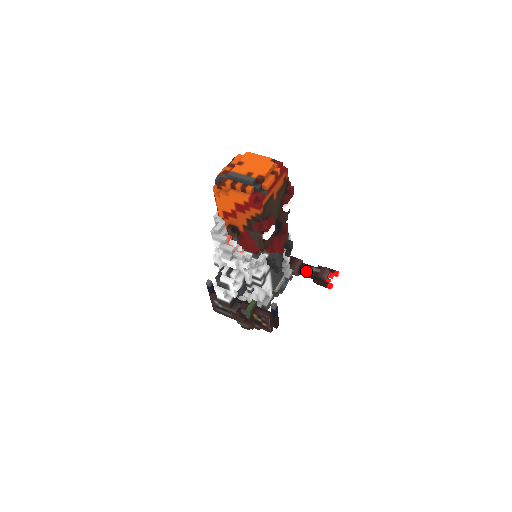
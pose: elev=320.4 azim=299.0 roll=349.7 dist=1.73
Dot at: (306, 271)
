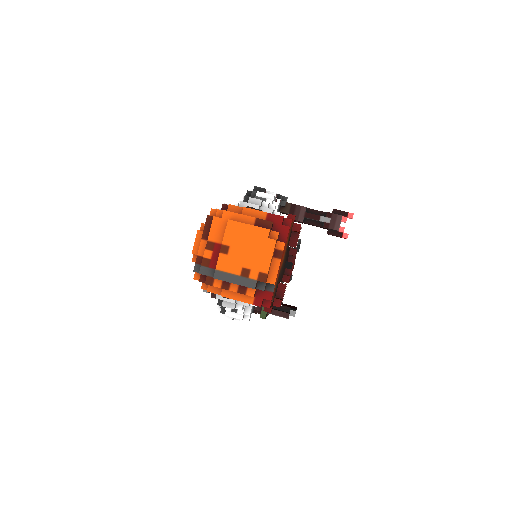
Dot at: (312, 220)
